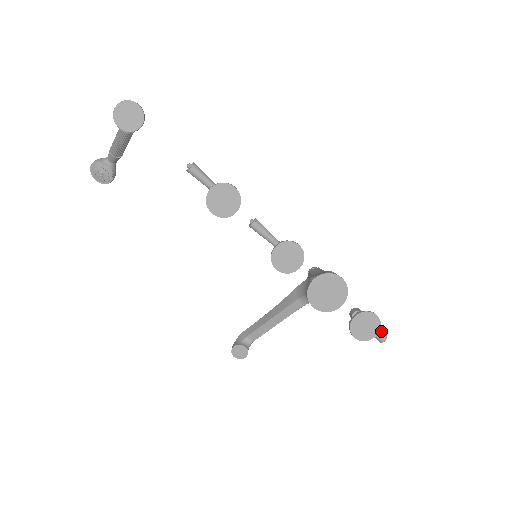
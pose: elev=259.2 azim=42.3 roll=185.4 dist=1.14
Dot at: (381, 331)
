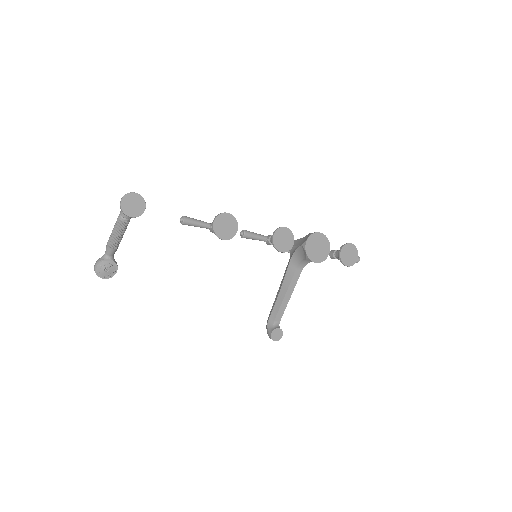
Dot at: occluded
